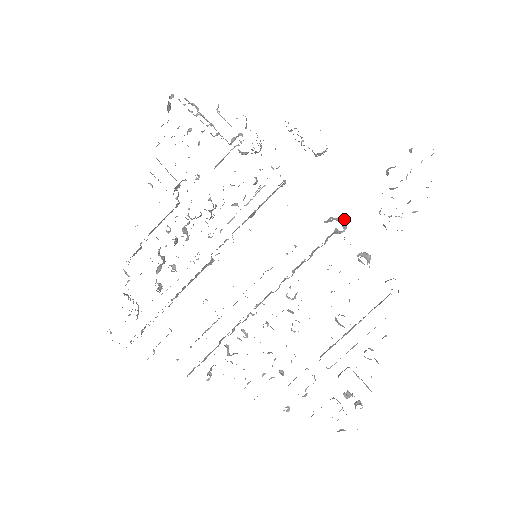
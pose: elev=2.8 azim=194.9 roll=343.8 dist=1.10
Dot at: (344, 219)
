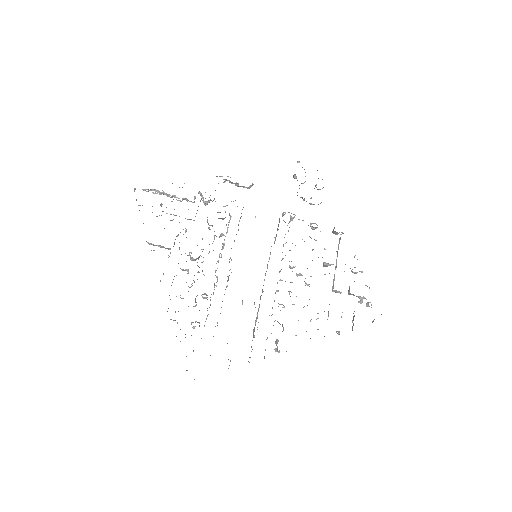
Dot at: (289, 212)
